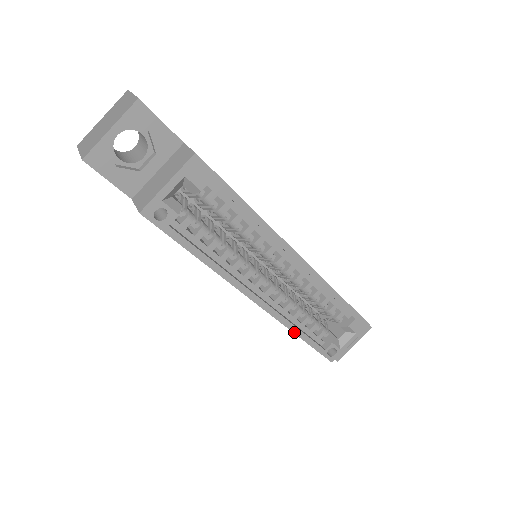
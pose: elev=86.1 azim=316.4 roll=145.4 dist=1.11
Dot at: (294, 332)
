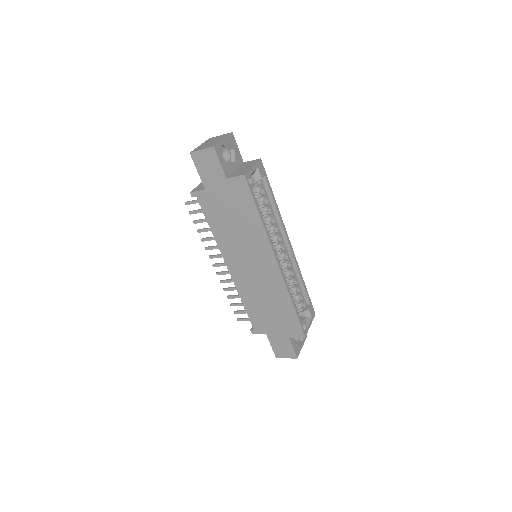
Dot at: (291, 298)
